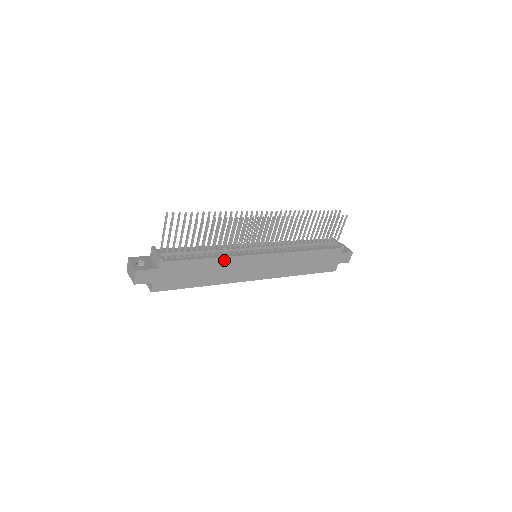
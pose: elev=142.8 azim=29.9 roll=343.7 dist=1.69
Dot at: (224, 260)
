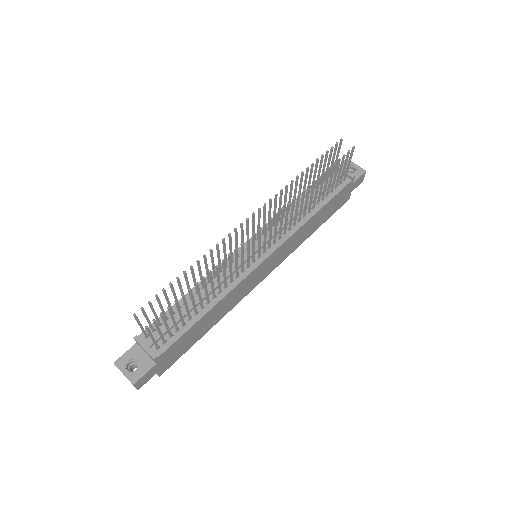
Dot at: (224, 299)
